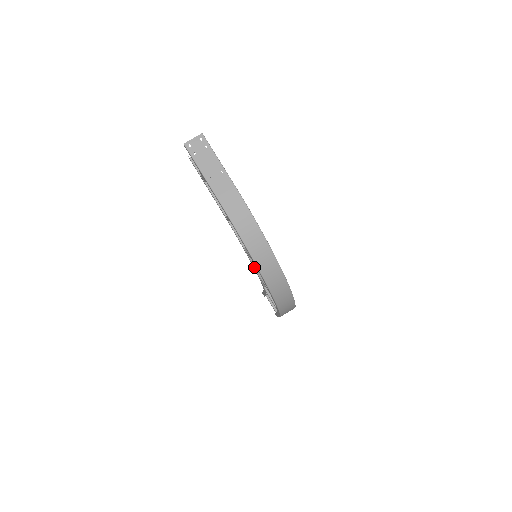
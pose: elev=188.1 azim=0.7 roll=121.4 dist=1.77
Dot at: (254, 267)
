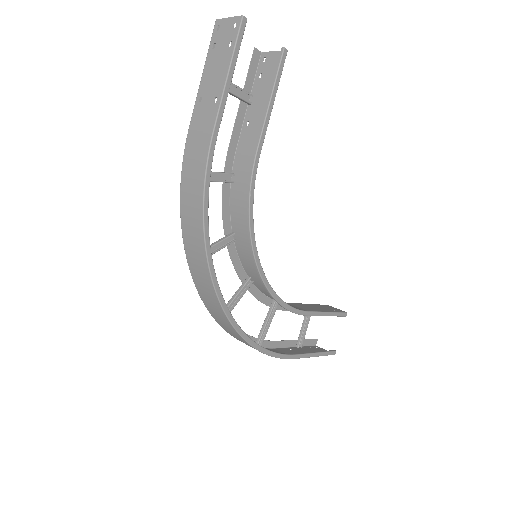
Dot at: (234, 266)
